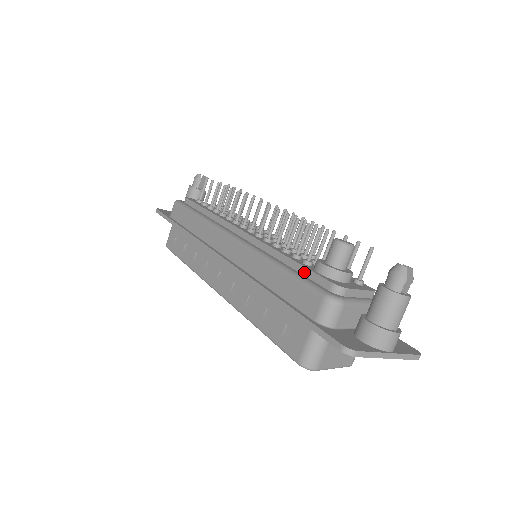
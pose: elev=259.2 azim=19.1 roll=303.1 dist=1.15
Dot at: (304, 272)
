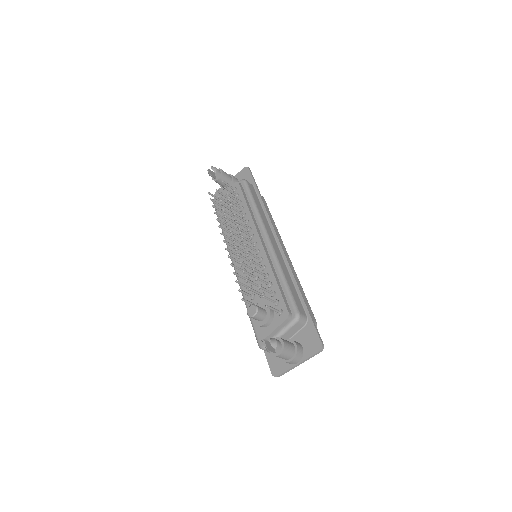
Dot at: occluded
